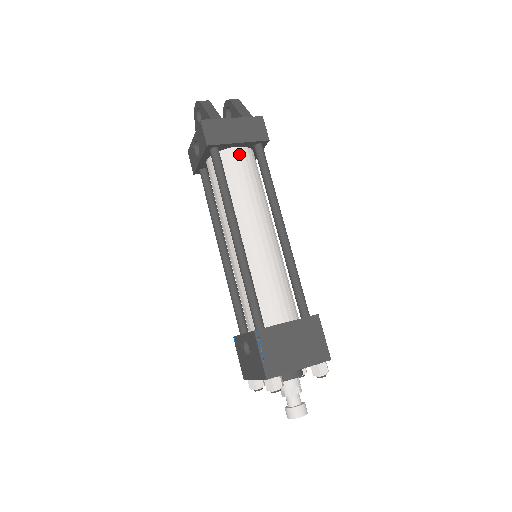
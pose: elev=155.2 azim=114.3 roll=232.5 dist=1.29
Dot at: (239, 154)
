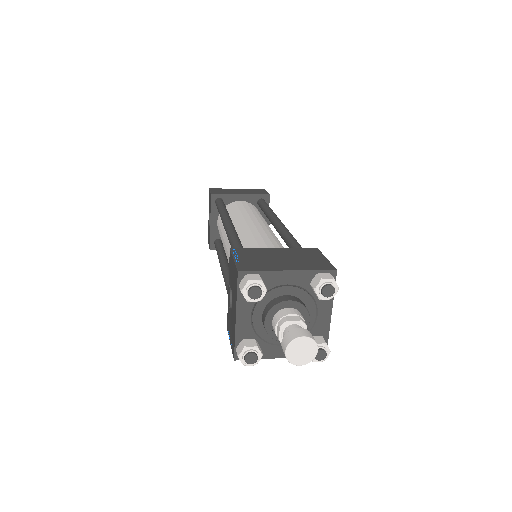
Dot at: (242, 203)
